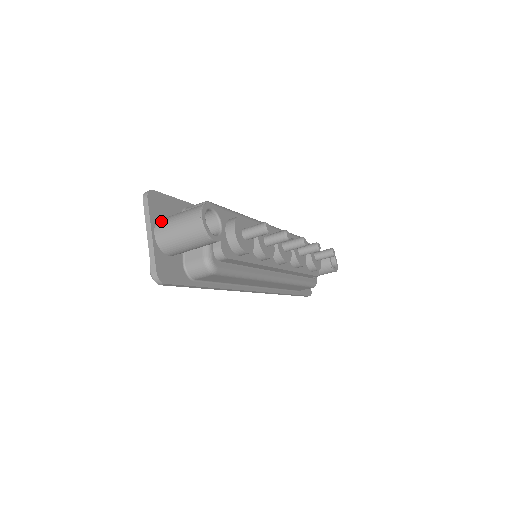
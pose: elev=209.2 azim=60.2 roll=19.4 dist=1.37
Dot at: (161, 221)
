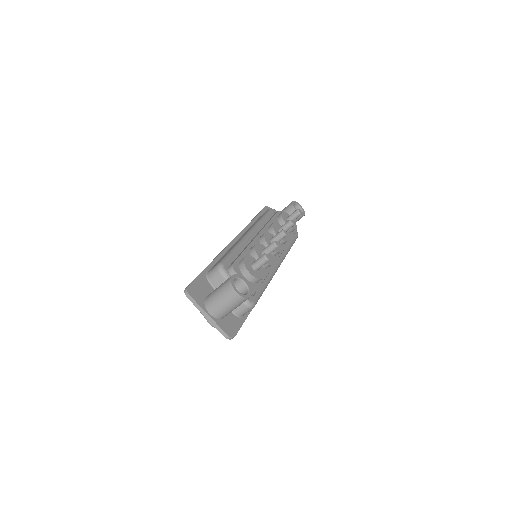
Dot at: (208, 303)
